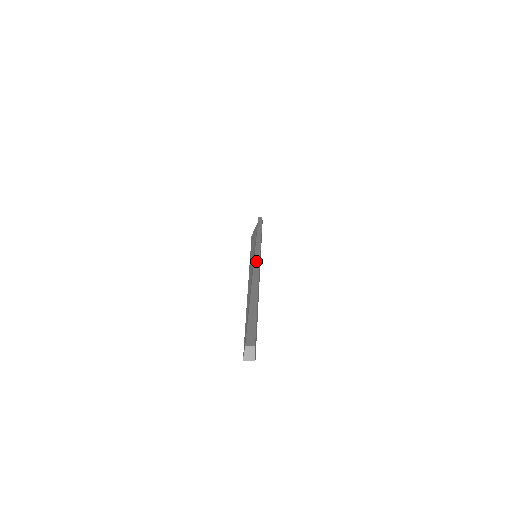
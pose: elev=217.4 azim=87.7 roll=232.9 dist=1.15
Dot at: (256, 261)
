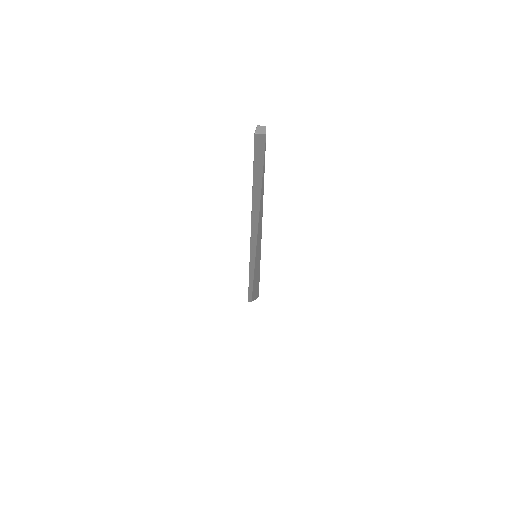
Dot at: occluded
